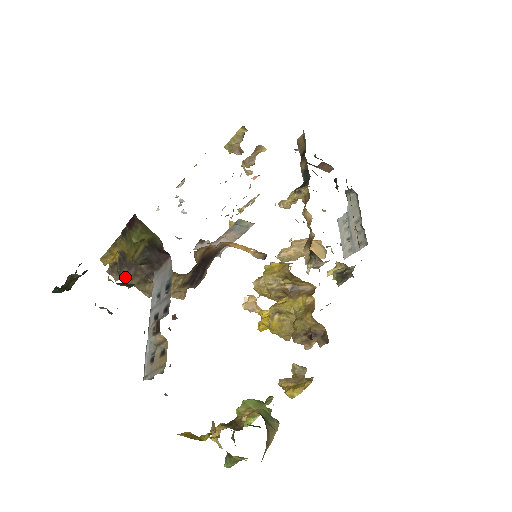
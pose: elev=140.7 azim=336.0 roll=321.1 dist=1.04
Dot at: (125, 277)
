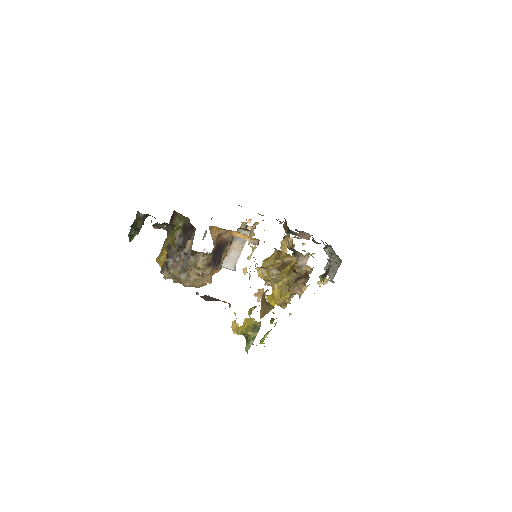
Dot at: (171, 265)
